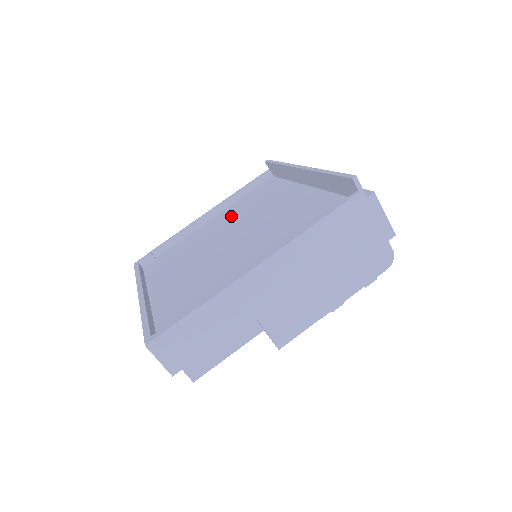
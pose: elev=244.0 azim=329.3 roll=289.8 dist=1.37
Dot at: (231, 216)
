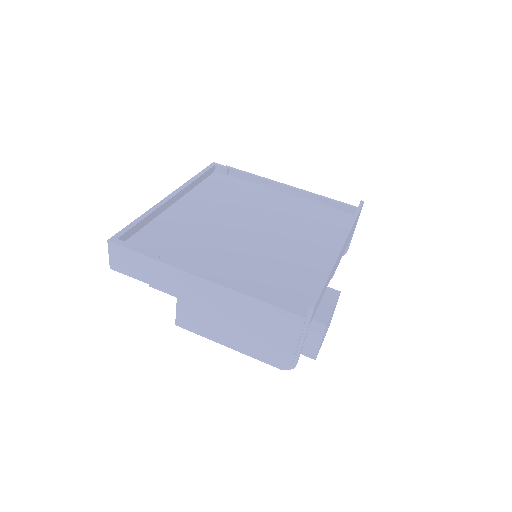
Dot at: (289, 209)
